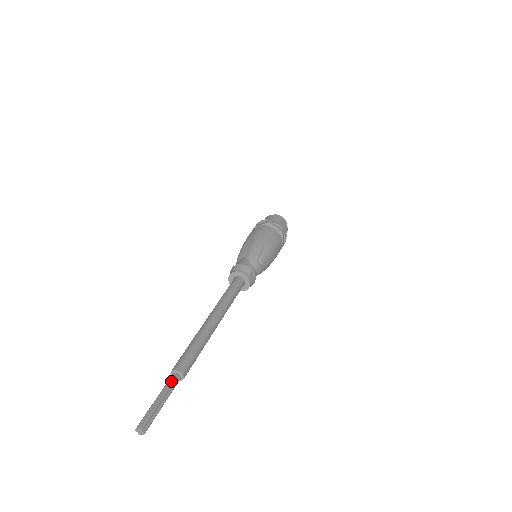
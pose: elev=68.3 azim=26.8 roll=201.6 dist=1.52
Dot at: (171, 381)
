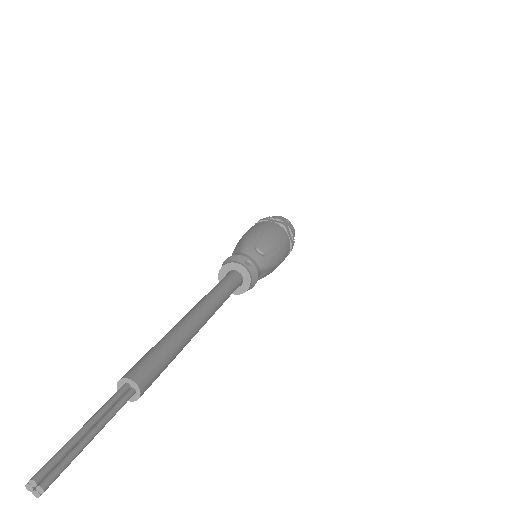
Dot at: (112, 396)
